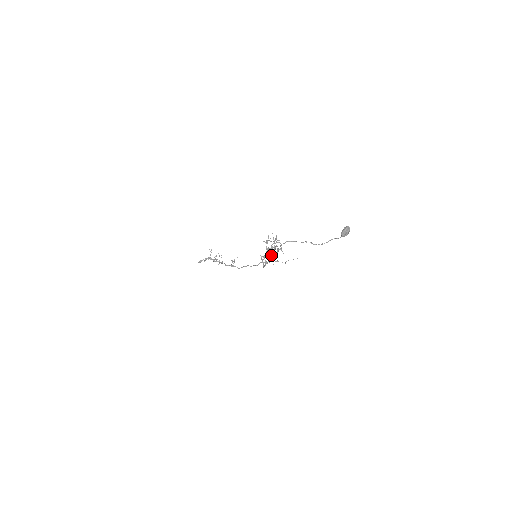
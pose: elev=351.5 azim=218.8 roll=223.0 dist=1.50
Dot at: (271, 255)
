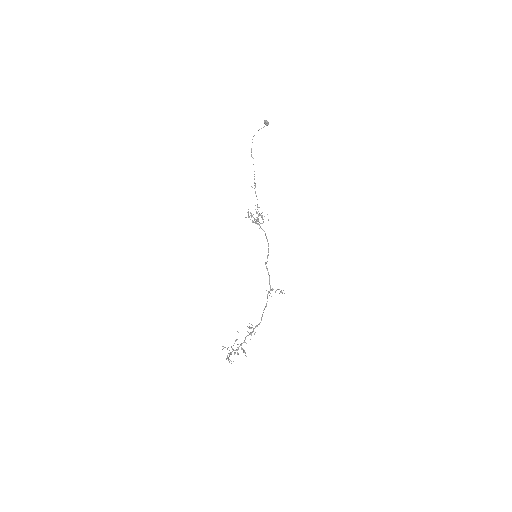
Dot at: occluded
